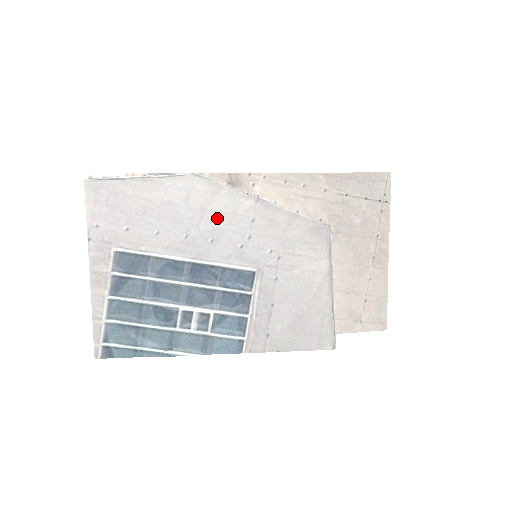
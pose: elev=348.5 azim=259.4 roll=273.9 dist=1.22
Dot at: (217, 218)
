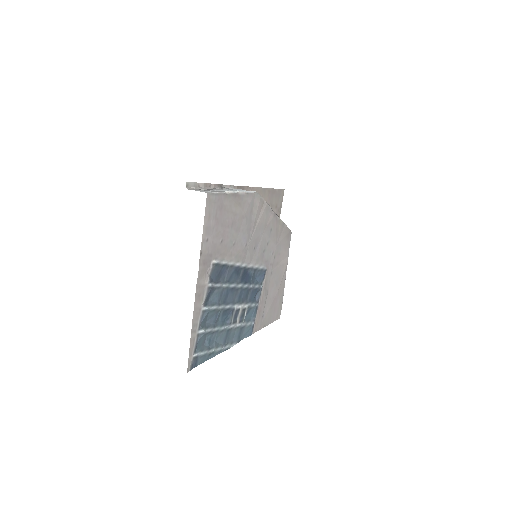
Dot at: (259, 229)
